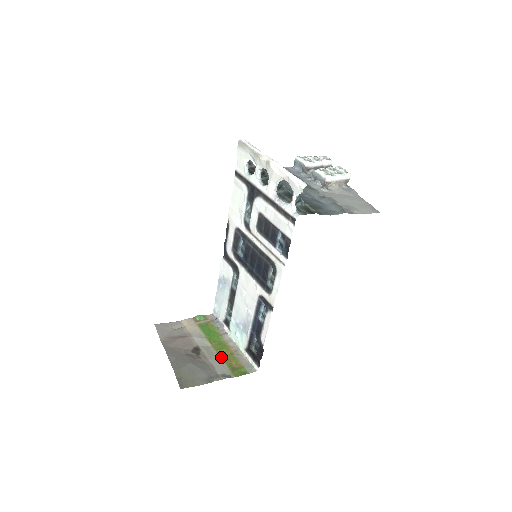
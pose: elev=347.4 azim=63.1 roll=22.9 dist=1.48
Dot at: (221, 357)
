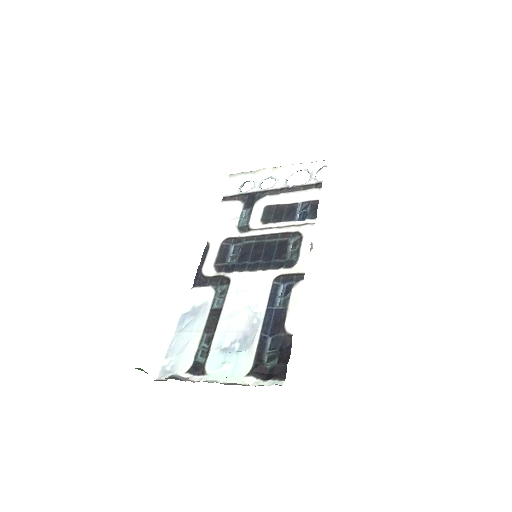
Dot at: occluded
